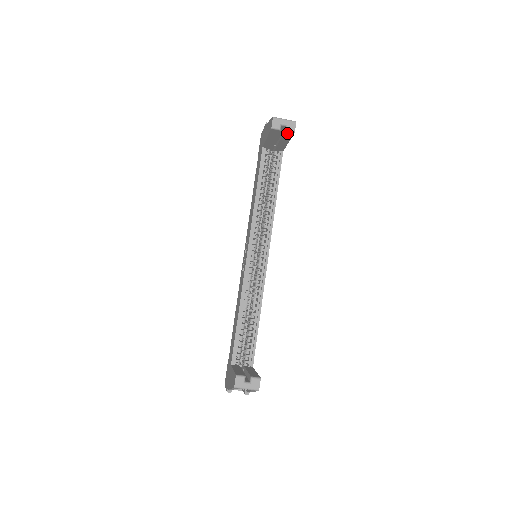
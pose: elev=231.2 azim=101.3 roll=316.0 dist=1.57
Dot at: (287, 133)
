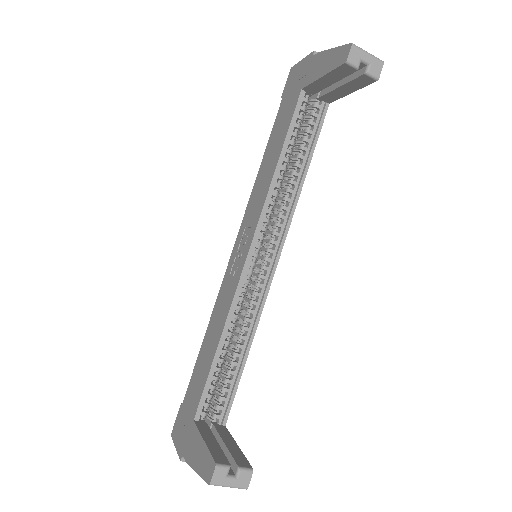
Dot at: (364, 77)
